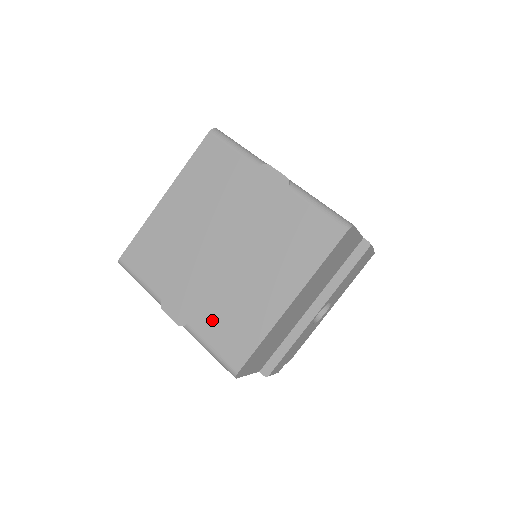
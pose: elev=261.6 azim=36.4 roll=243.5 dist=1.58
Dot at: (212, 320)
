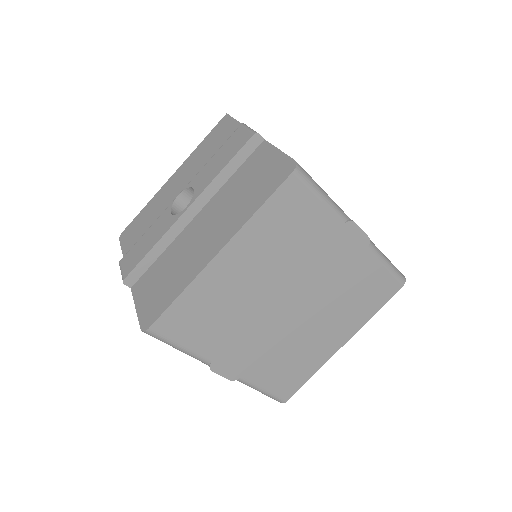
Dot at: (269, 370)
